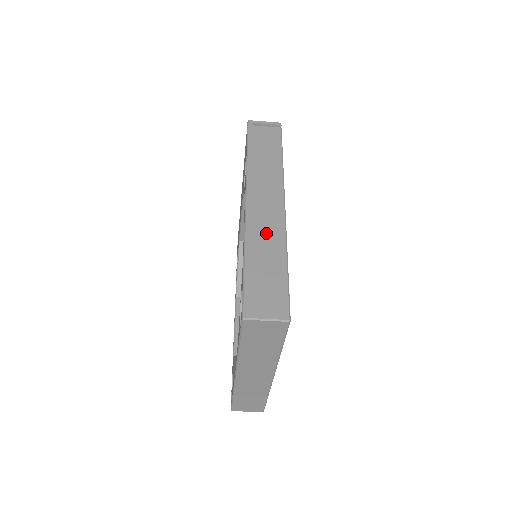
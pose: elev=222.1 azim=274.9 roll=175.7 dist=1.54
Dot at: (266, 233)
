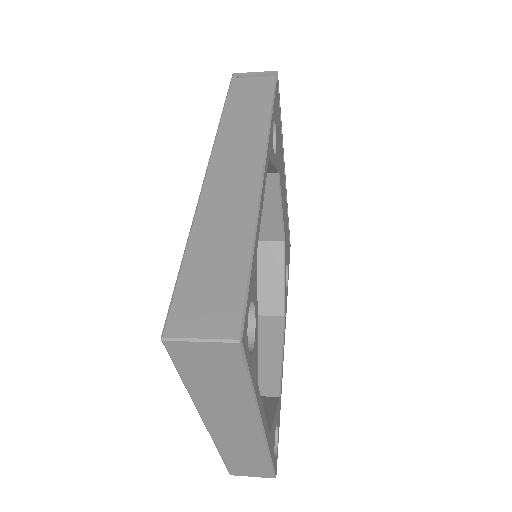
Dot at: (227, 208)
